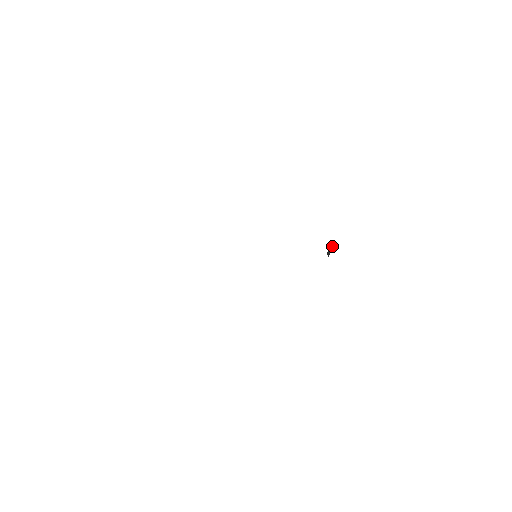
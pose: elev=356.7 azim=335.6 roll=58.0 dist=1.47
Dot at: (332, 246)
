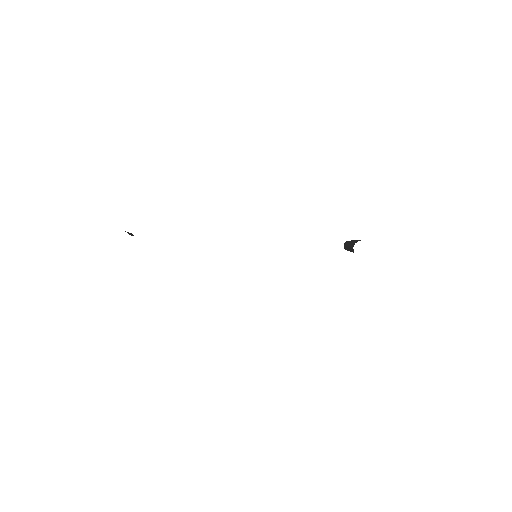
Dot at: (352, 250)
